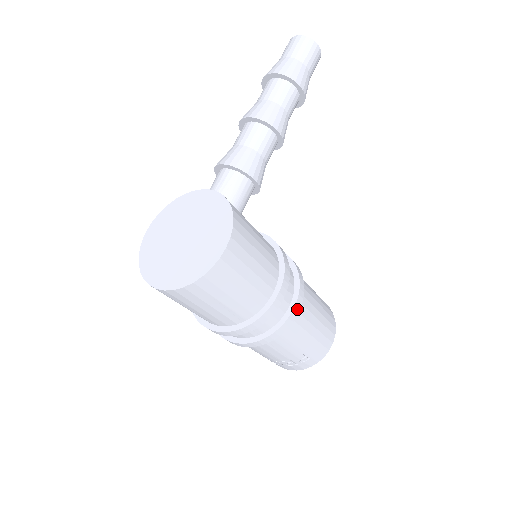
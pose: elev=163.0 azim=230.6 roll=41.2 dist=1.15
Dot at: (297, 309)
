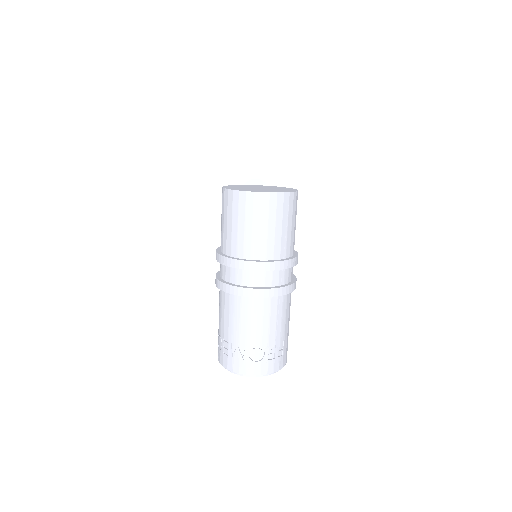
Dot at: occluded
